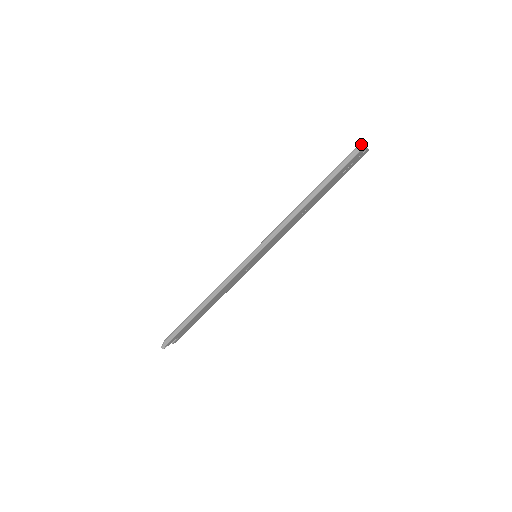
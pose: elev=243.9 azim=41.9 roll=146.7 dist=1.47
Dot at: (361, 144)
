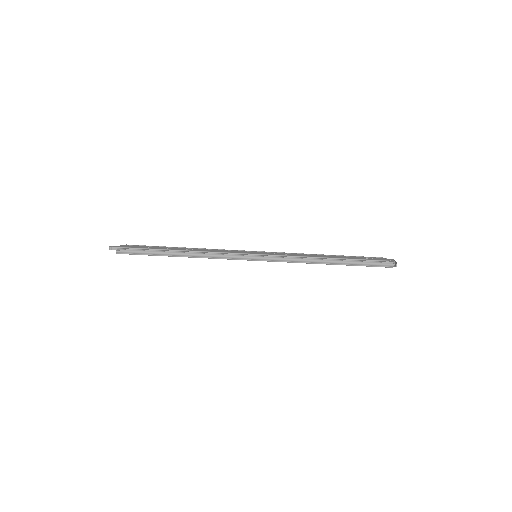
Dot at: (395, 261)
